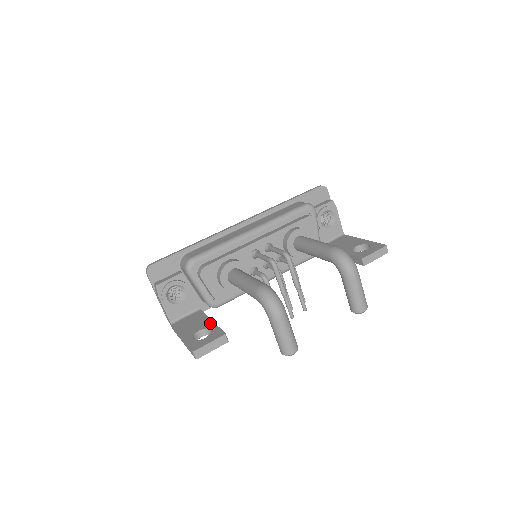
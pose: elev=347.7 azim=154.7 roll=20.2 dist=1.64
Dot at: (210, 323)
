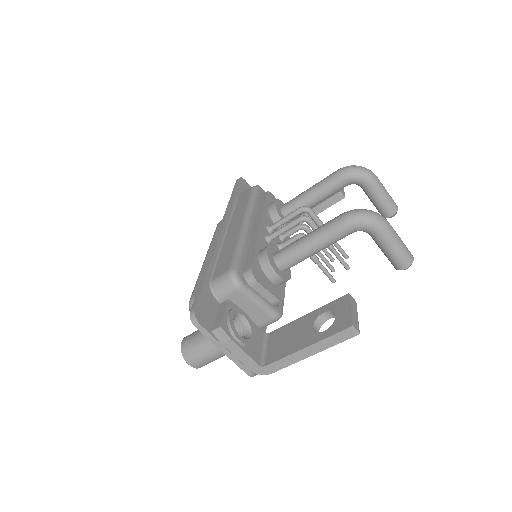
Dot at: (310, 315)
